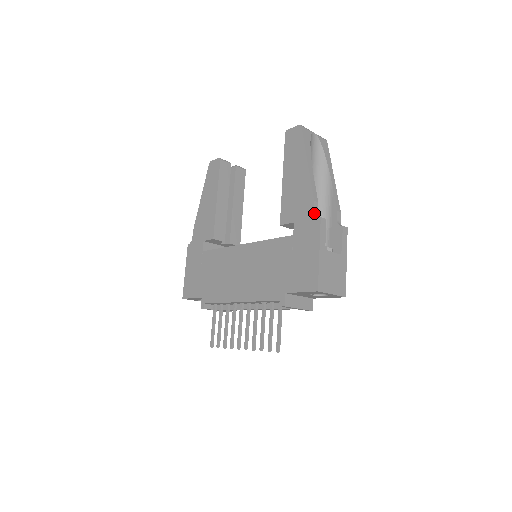
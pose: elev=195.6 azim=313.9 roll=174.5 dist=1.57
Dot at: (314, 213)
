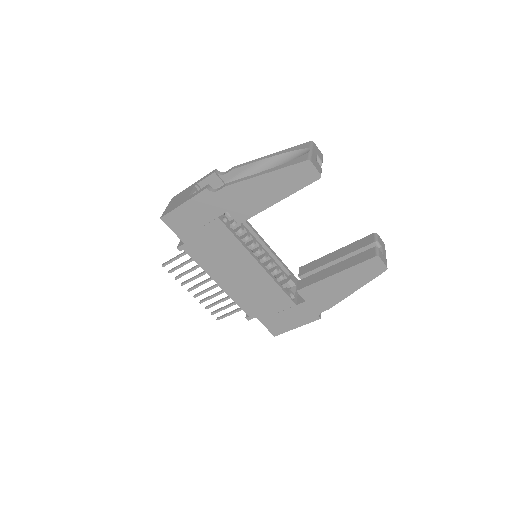
Dot at: occluded
